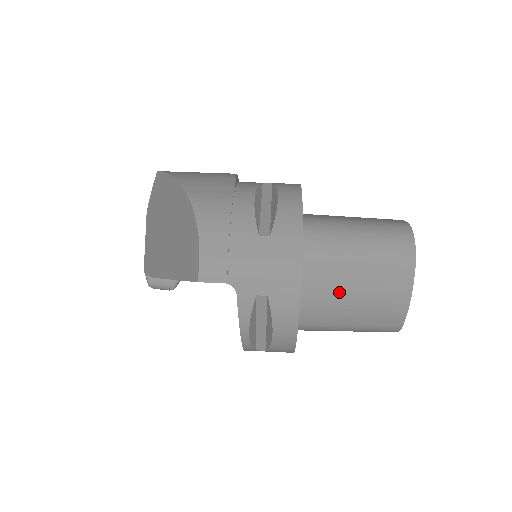
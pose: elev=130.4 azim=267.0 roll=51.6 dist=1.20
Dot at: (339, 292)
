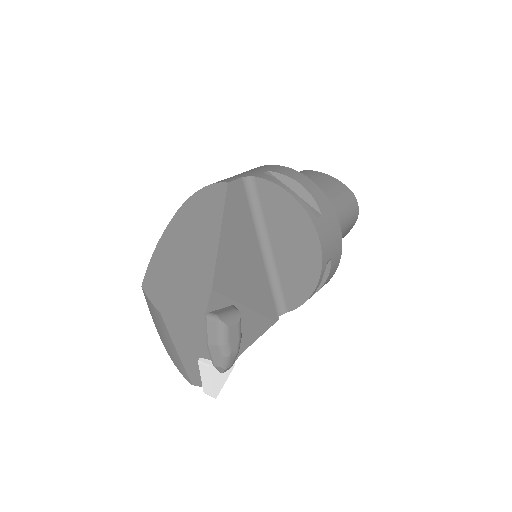
Dot at: occluded
